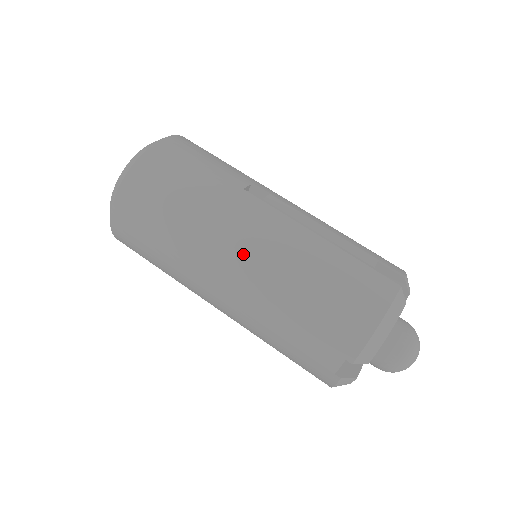
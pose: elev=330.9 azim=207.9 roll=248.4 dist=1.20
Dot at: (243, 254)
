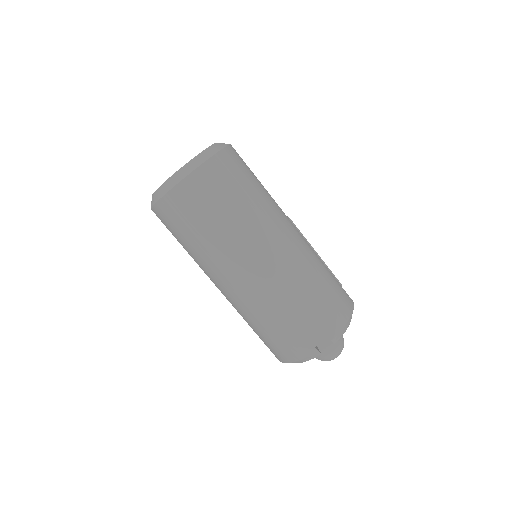
Dot at: (284, 246)
